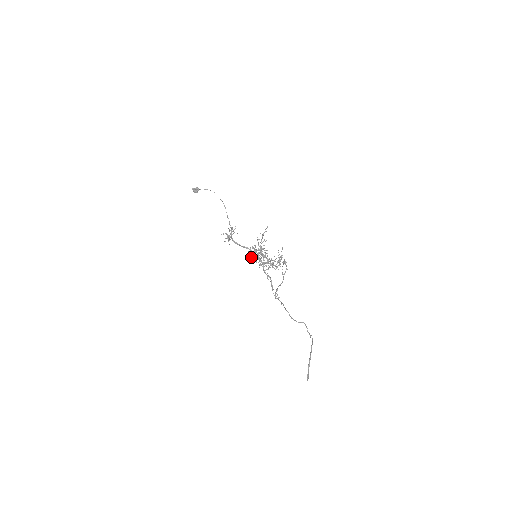
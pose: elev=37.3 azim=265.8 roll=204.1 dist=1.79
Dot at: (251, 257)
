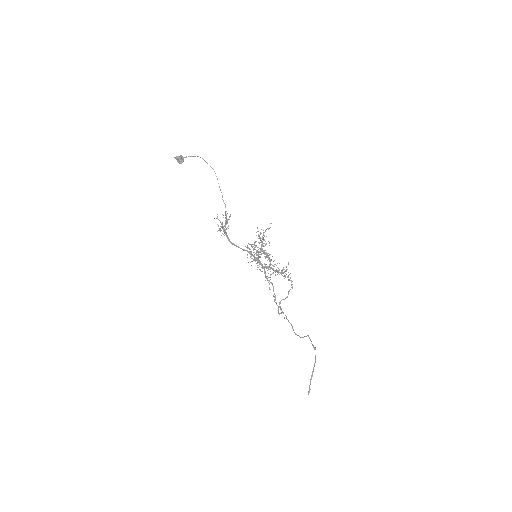
Dot at: occluded
